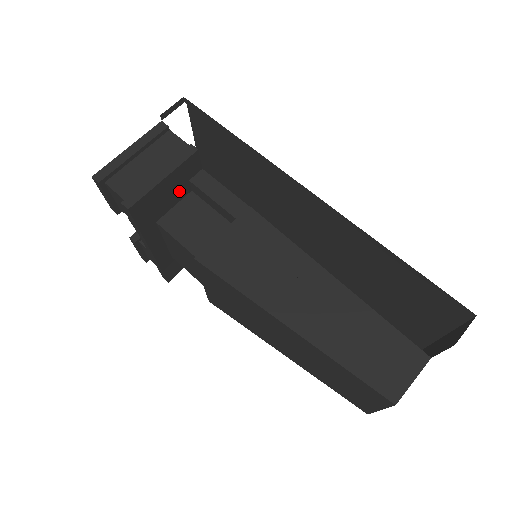
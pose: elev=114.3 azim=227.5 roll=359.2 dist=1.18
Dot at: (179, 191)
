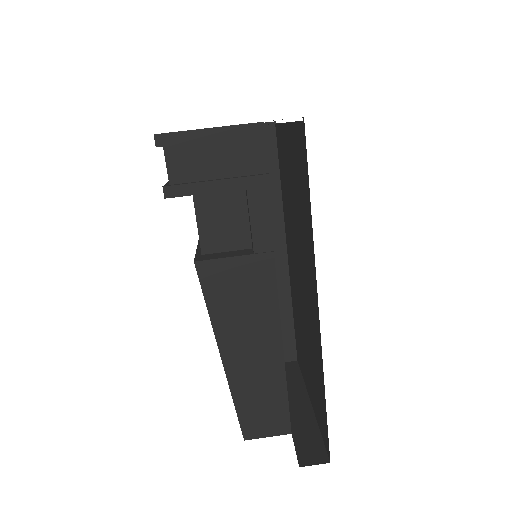
Dot at: occluded
